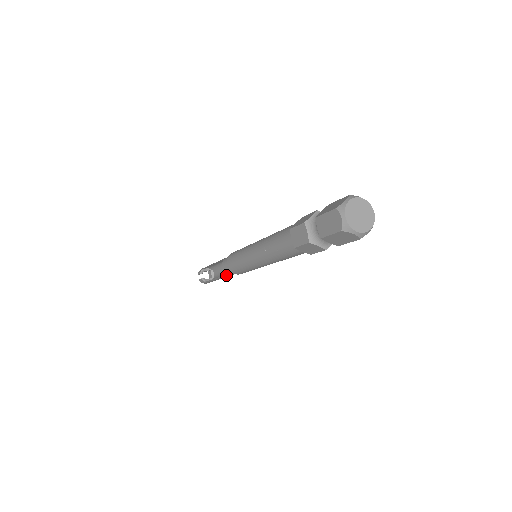
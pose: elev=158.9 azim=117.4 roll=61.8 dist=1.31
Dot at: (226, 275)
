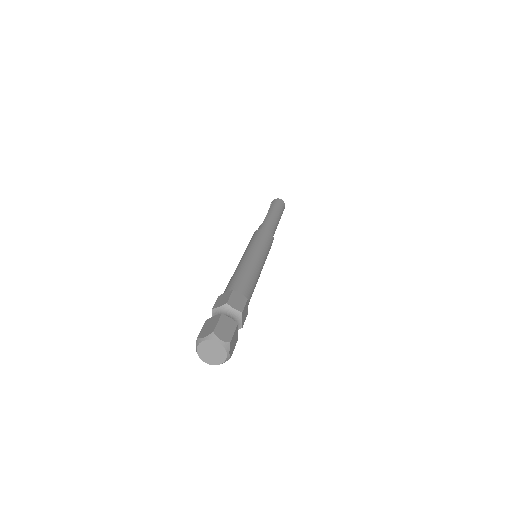
Dot at: occluded
